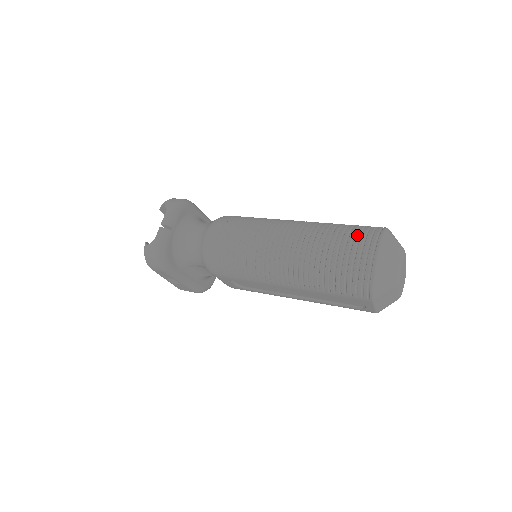
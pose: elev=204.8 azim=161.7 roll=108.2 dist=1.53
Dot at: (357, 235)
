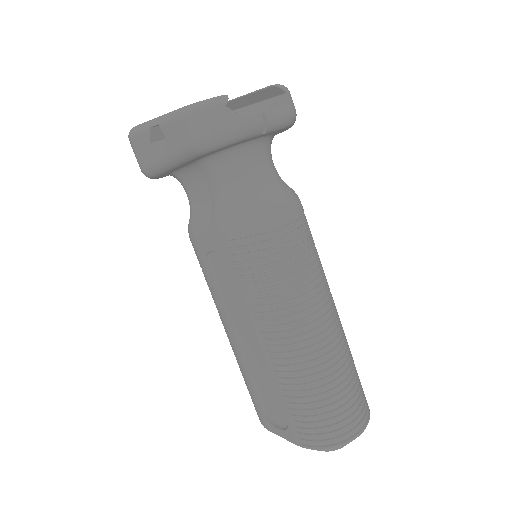
Dot at: (362, 396)
